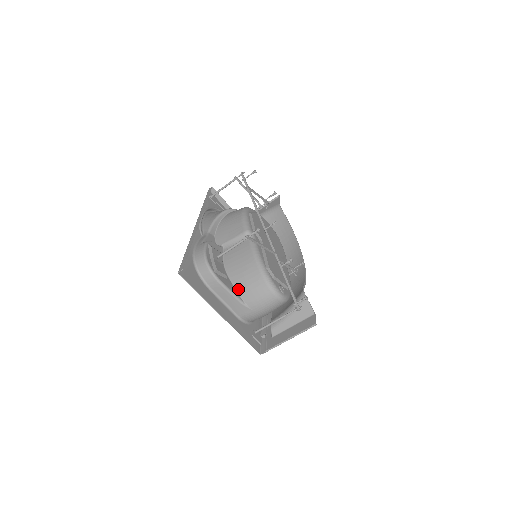
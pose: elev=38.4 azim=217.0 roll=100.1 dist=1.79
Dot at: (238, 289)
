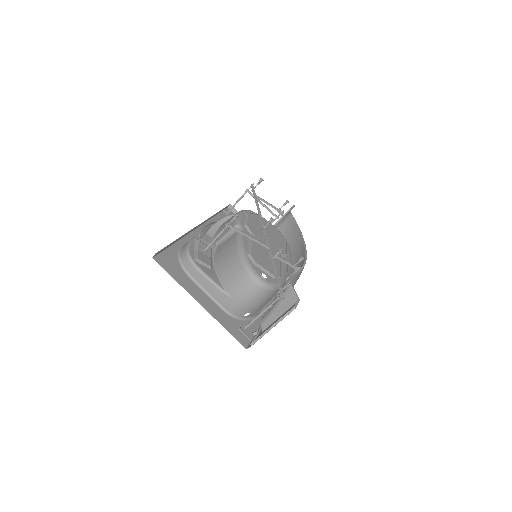
Dot at: (221, 279)
